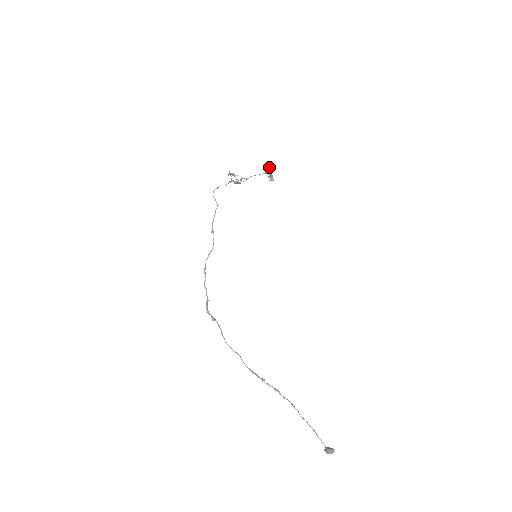
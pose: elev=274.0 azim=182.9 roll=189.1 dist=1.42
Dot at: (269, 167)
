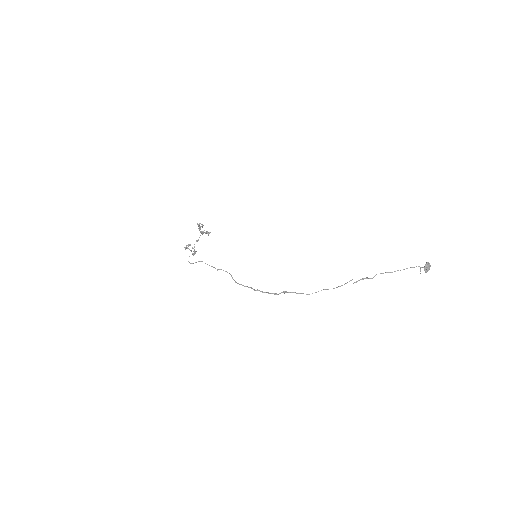
Dot at: (200, 228)
